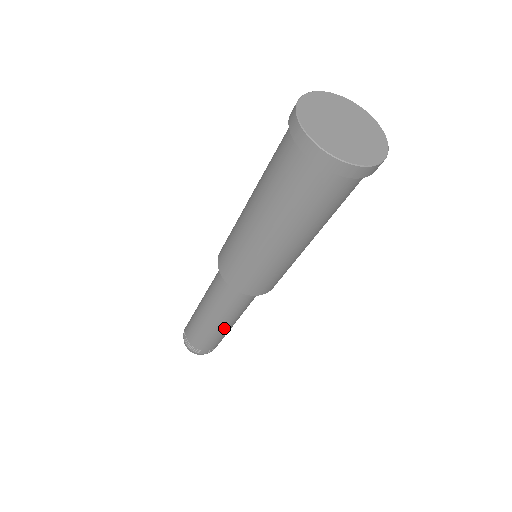
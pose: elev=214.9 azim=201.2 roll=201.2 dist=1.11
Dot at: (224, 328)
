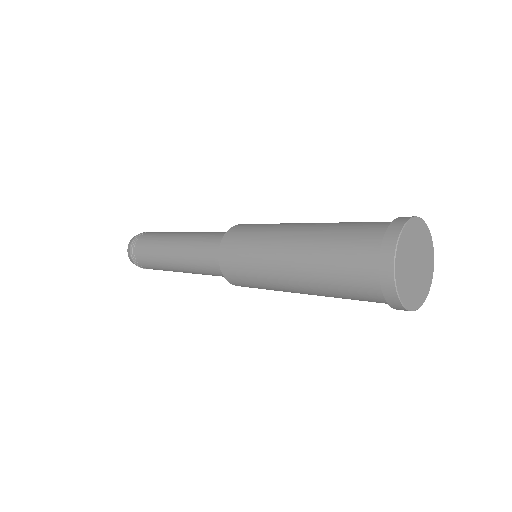
Dot at: (179, 271)
